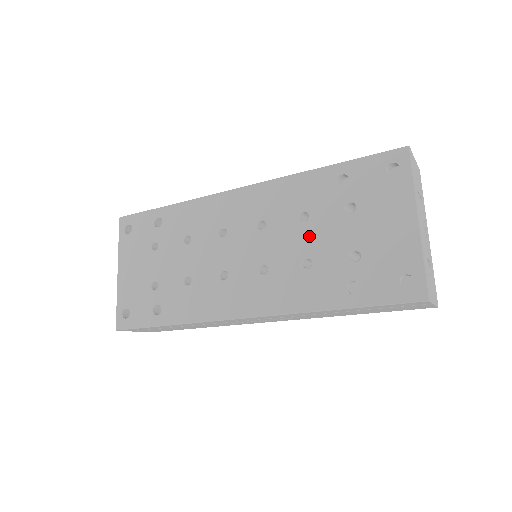
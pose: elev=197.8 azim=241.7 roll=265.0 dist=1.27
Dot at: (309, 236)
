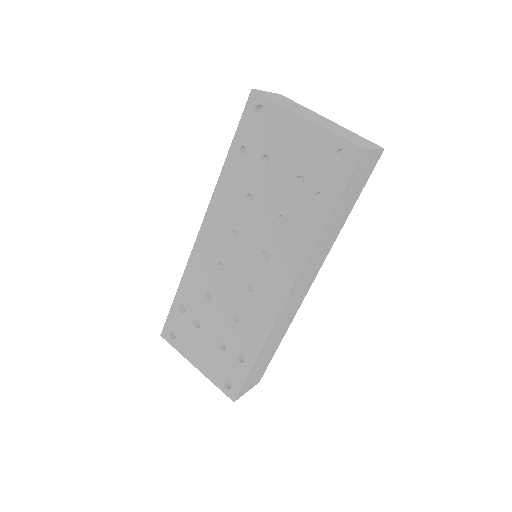
Dot at: (264, 204)
